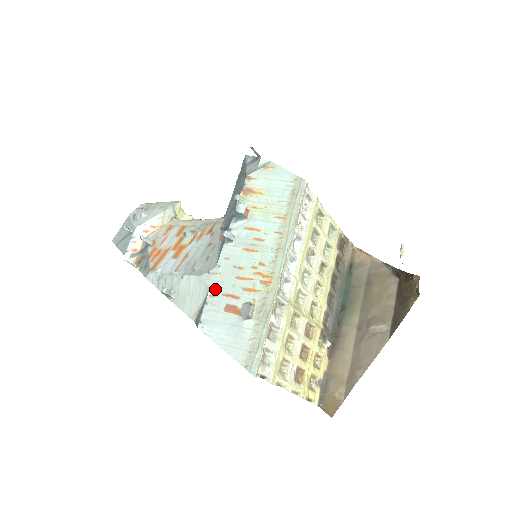
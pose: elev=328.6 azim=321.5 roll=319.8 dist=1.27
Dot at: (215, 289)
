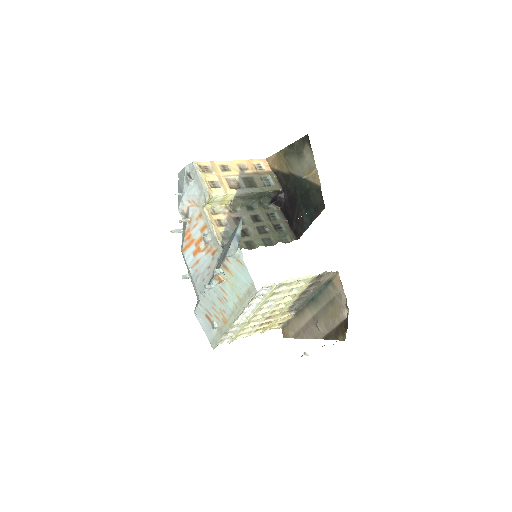
Dot at: (202, 303)
